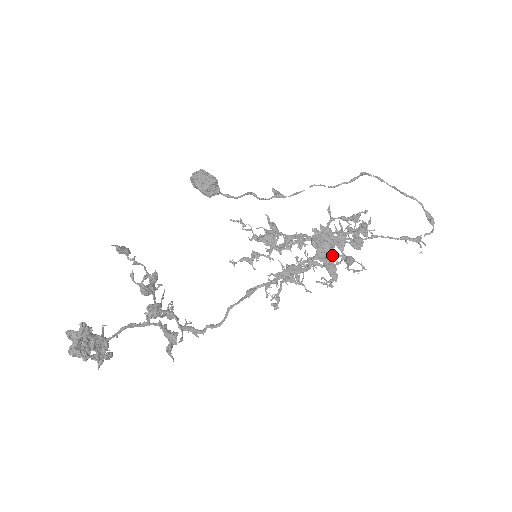
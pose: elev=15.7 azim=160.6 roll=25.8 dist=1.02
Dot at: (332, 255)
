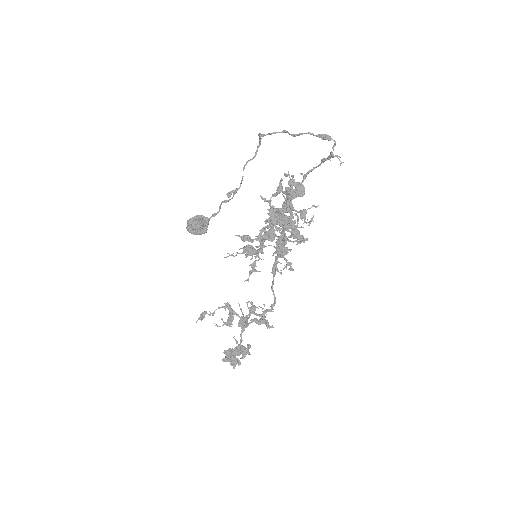
Dot at: (290, 221)
